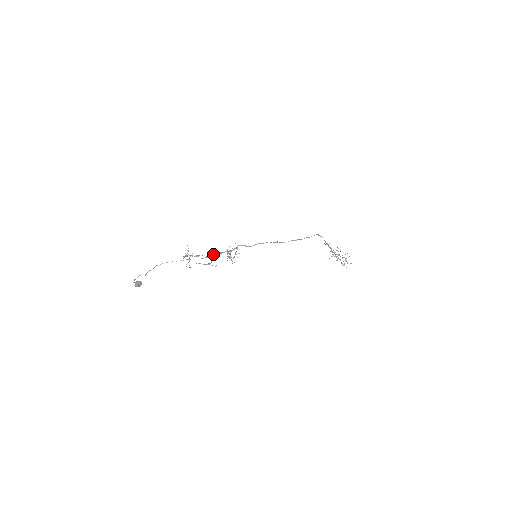
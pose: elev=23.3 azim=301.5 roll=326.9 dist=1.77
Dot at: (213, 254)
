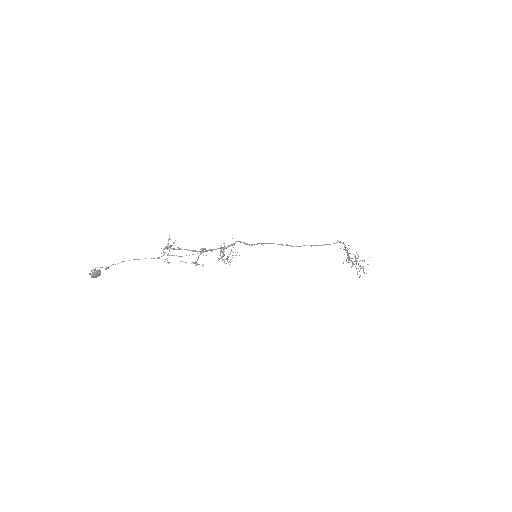
Dot at: (201, 249)
